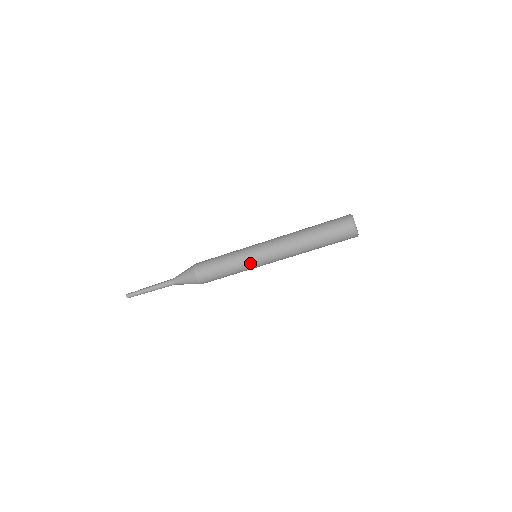
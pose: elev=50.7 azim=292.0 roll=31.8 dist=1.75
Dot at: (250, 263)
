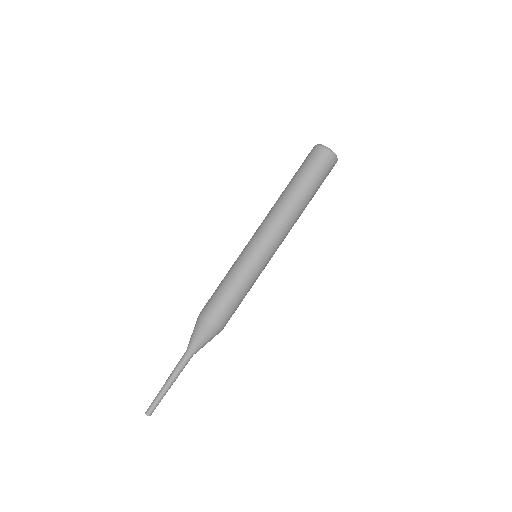
Dot at: (257, 265)
